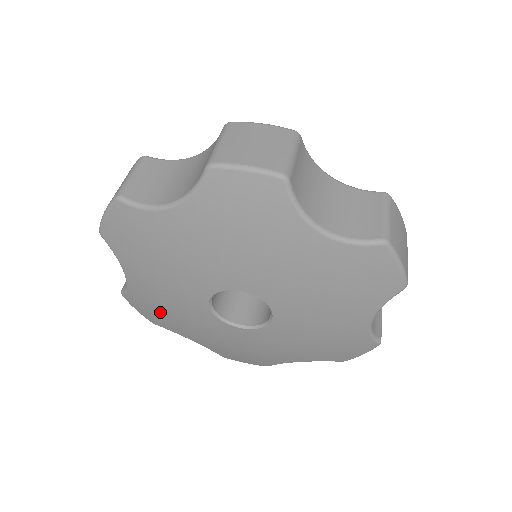
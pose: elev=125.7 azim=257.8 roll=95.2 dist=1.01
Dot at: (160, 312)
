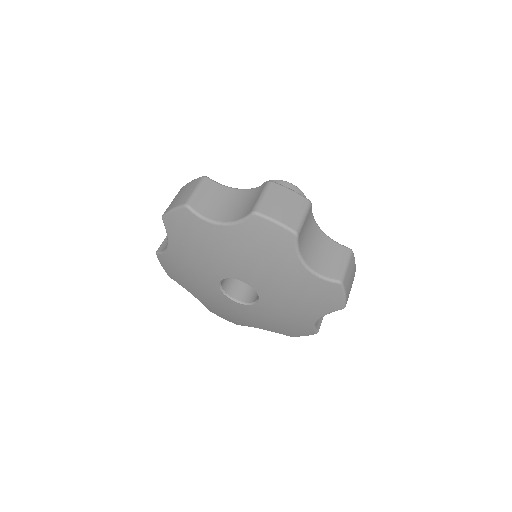
Dot at: (181, 274)
